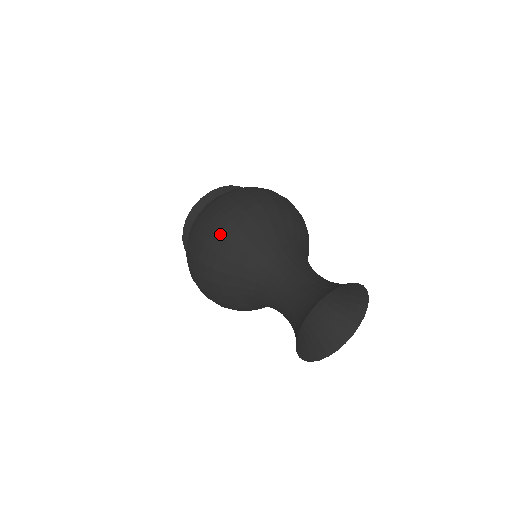
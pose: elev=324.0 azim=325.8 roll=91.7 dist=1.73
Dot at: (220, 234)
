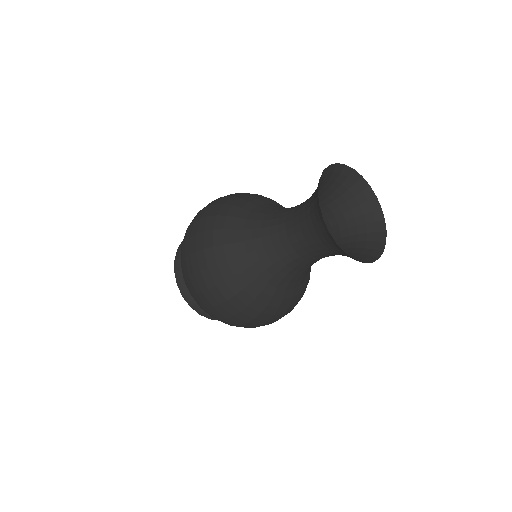
Dot at: (227, 196)
